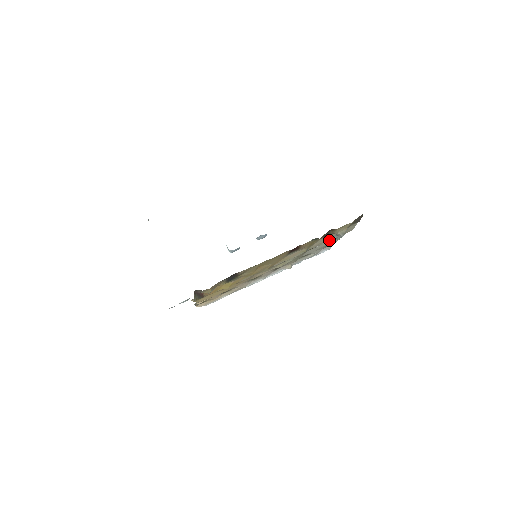
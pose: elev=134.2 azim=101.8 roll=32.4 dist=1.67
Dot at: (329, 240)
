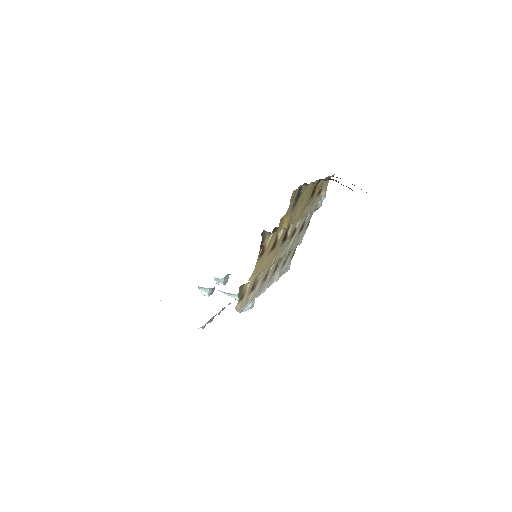
Dot at: (315, 208)
